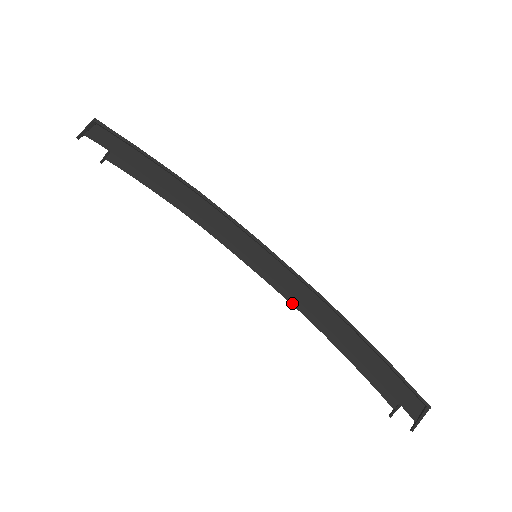
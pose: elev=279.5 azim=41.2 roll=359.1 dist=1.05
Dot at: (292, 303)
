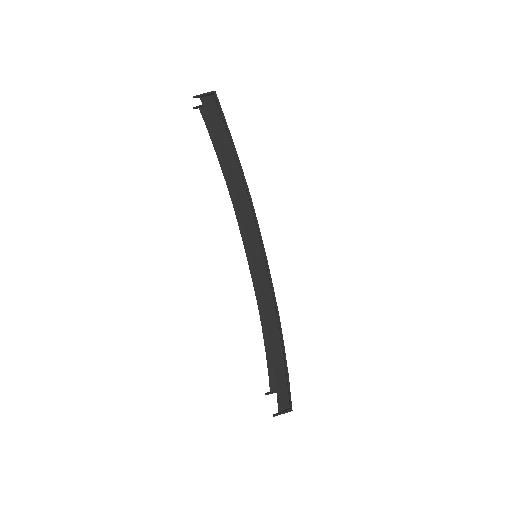
Dot at: (256, 294)
